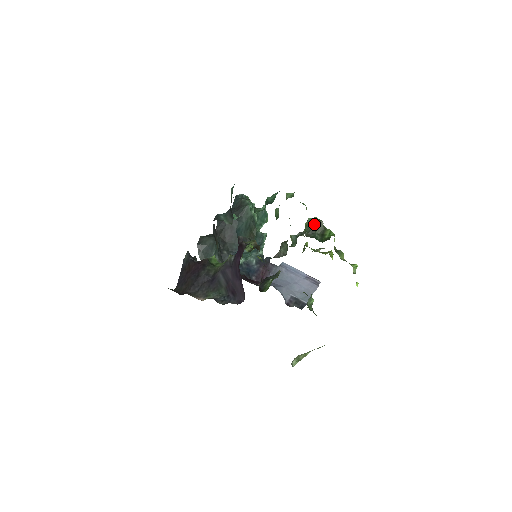
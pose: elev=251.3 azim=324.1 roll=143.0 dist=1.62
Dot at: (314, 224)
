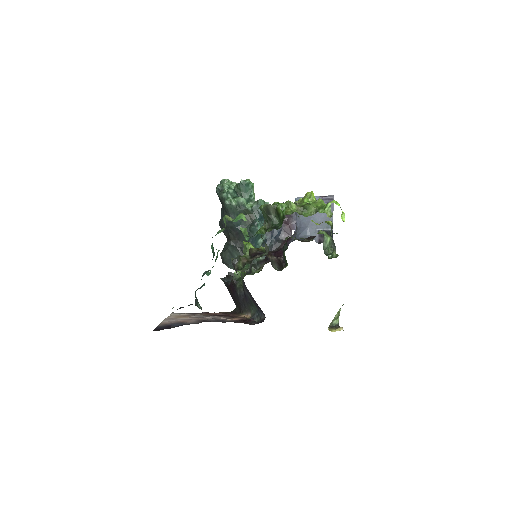
Dot at: (265, 213)
